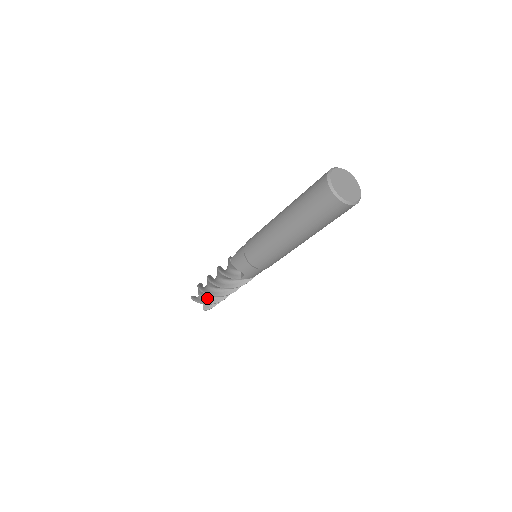
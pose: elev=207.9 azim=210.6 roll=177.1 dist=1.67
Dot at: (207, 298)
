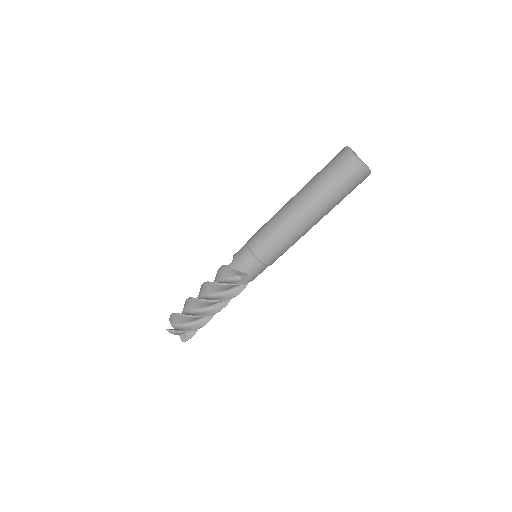
Dot at: (189, 325)
